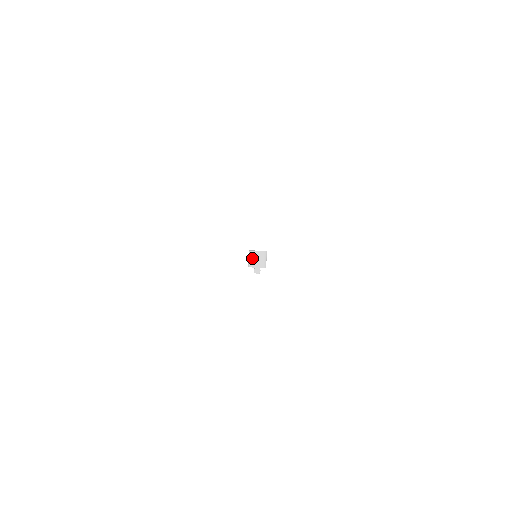
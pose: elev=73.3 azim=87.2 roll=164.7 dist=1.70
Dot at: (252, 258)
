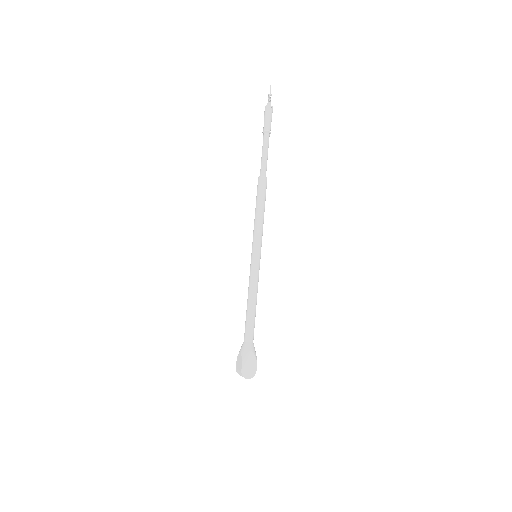
Dot at: occluded
